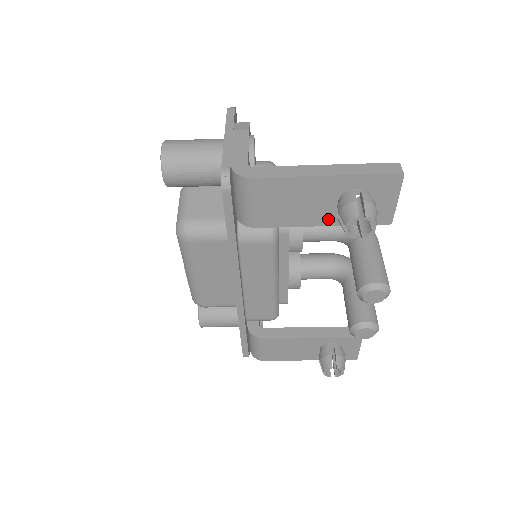
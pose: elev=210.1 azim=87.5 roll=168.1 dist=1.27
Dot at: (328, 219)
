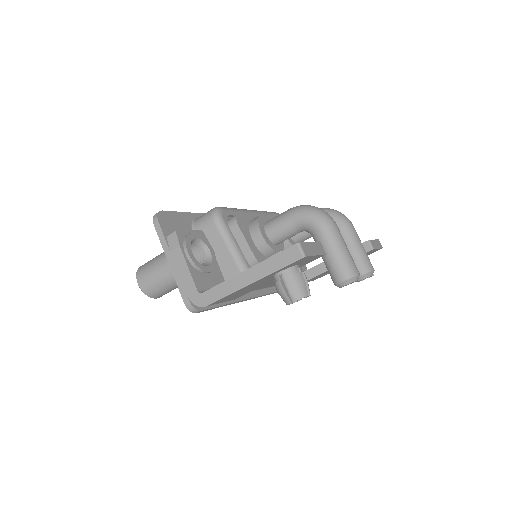
Dot at: occluded
